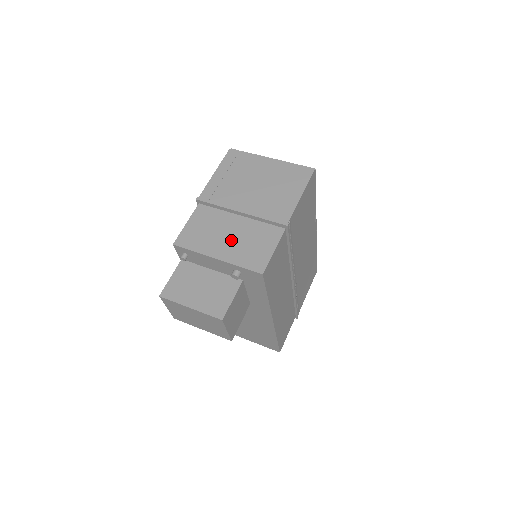
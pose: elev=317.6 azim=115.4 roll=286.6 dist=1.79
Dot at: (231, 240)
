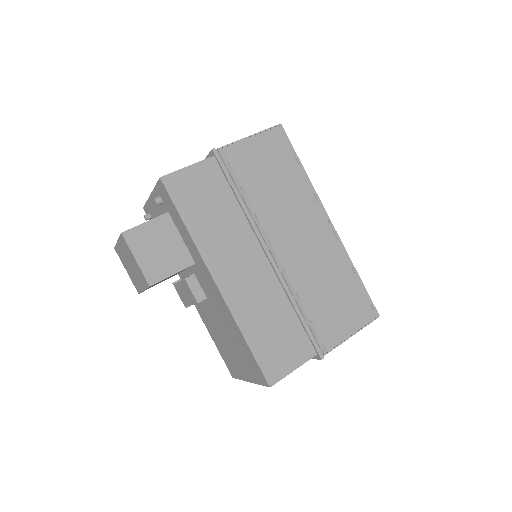
Dot at: occluded
